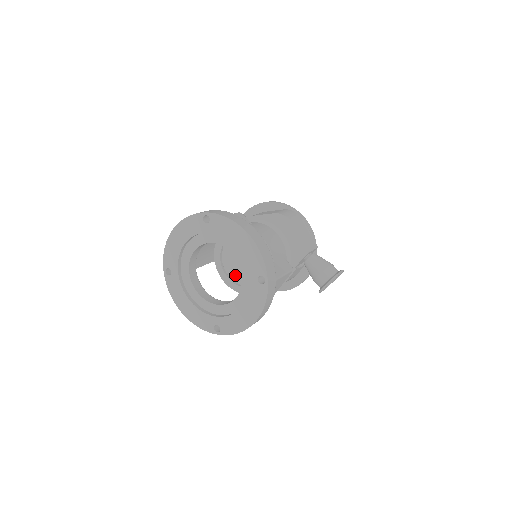
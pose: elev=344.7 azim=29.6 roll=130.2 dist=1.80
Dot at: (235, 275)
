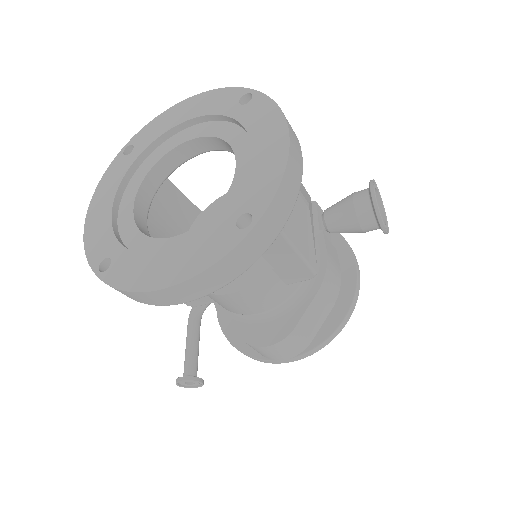
Dot at: occluded
